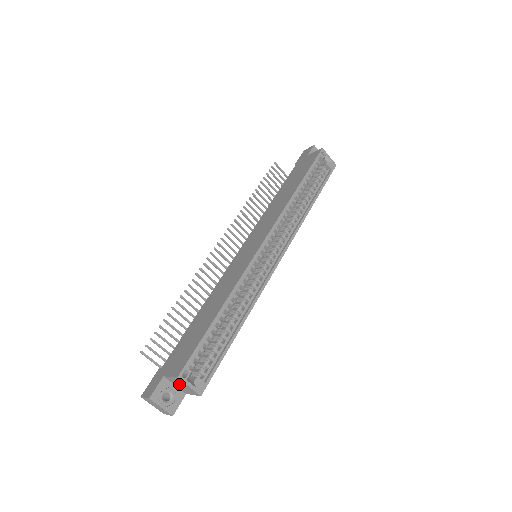
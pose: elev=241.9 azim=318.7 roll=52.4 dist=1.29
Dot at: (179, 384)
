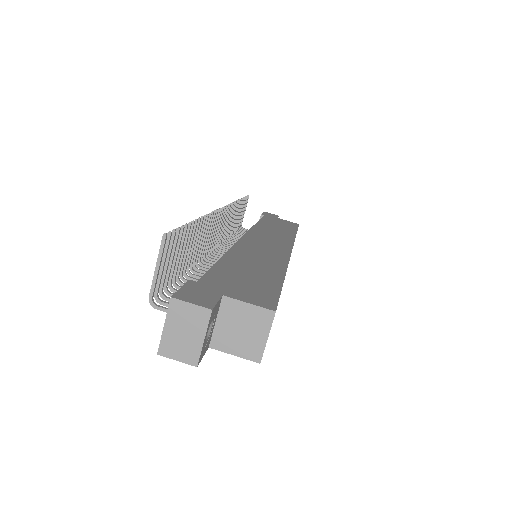
Dot at: (241, 324)
